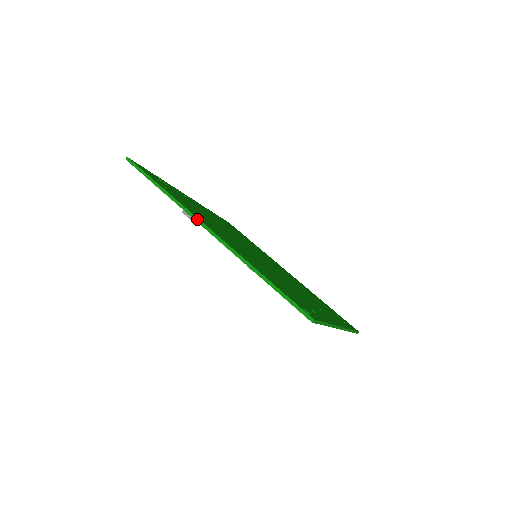
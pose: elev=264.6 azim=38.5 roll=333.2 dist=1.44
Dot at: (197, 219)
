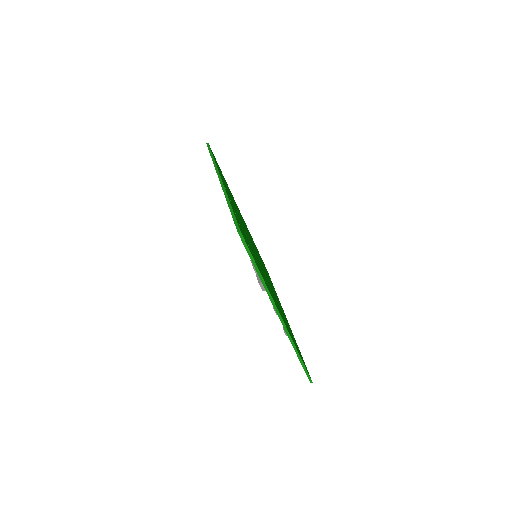
Dot at: (277, 309)
